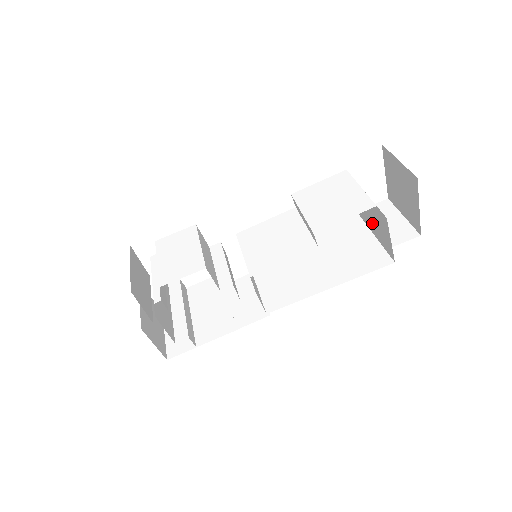
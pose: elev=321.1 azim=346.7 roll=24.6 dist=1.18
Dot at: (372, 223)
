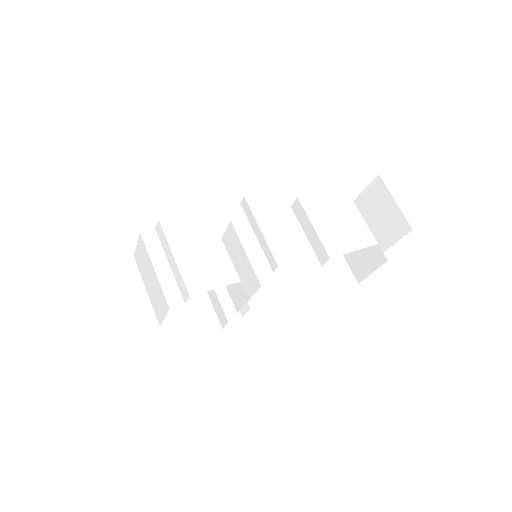
Dot at: occluded
